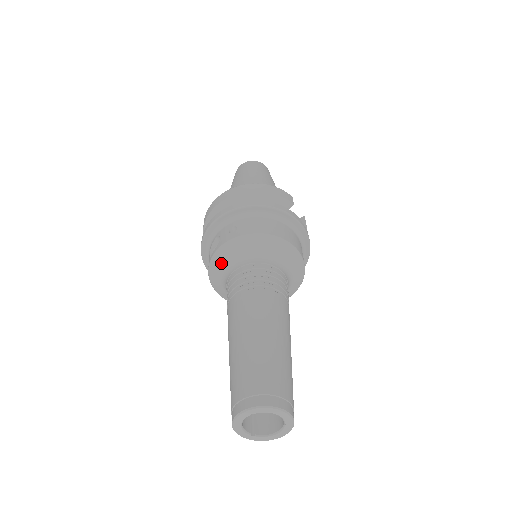
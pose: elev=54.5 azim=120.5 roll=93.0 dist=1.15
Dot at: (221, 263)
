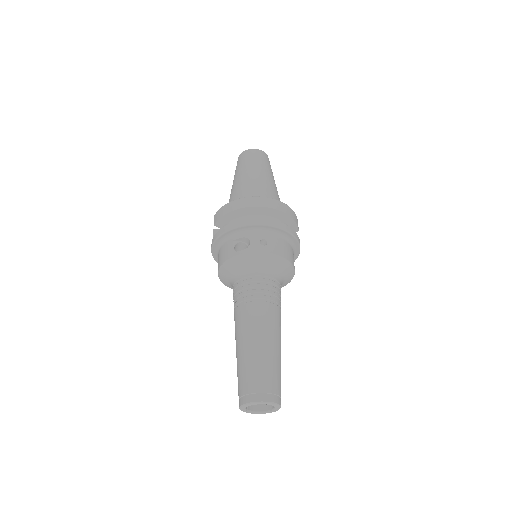
Dot at: (243, 263)
